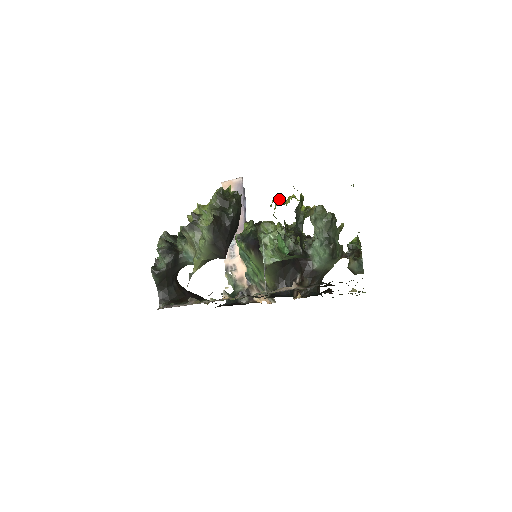
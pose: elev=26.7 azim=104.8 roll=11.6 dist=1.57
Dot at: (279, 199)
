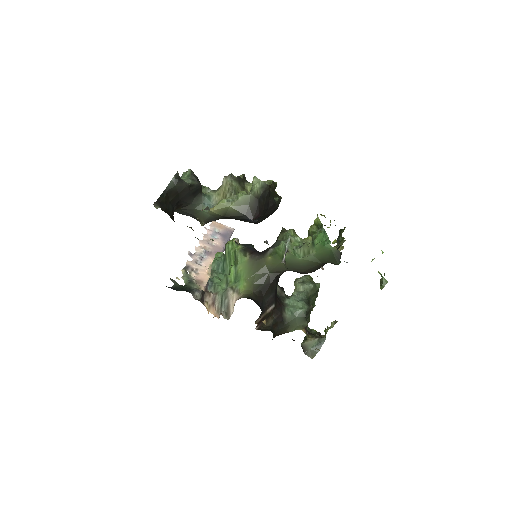
Dot at: occluded
